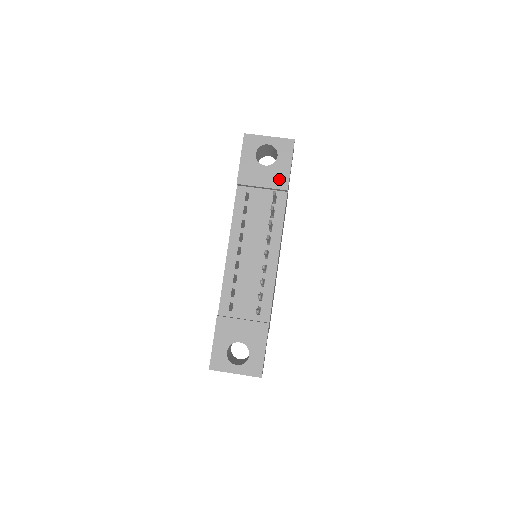
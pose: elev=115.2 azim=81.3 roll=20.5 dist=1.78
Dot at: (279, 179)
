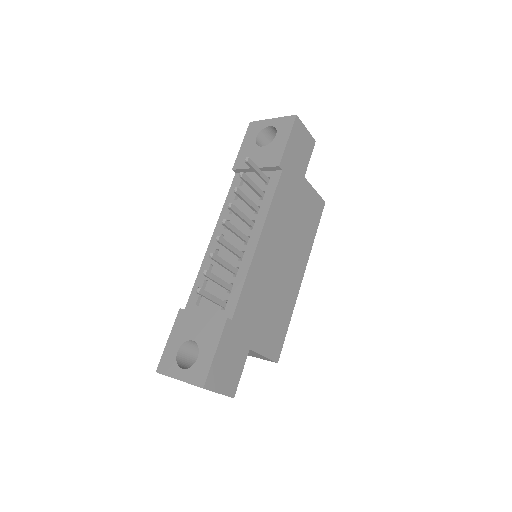
Dot at: (273, 157)
